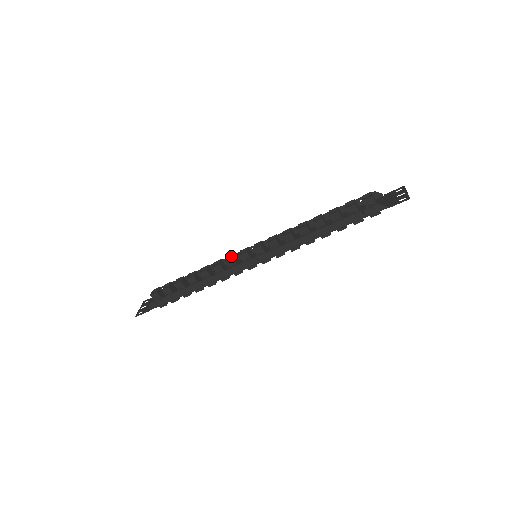
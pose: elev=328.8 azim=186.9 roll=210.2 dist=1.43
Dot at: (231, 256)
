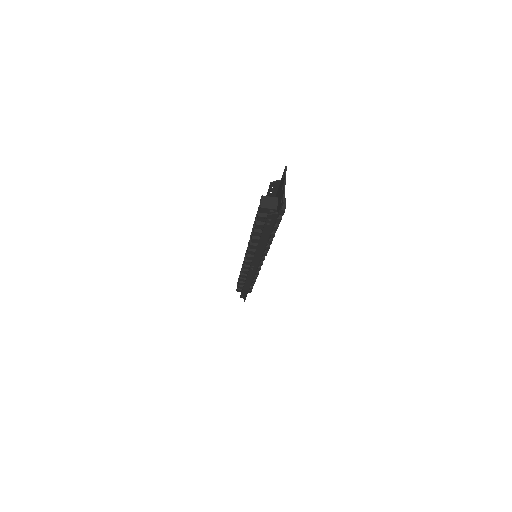
Dot at: occluded
